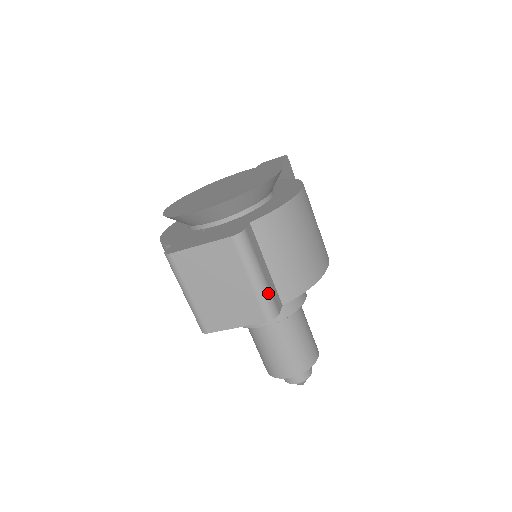
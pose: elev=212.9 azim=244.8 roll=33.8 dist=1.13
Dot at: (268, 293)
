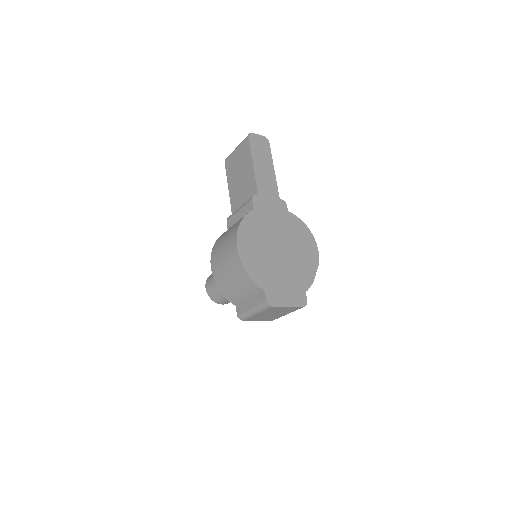
Dot at: occluded
